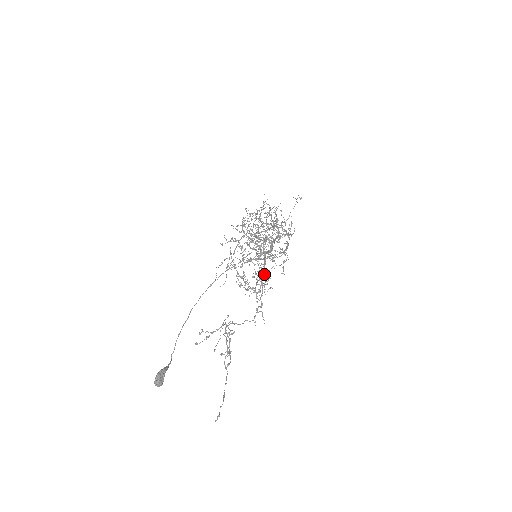
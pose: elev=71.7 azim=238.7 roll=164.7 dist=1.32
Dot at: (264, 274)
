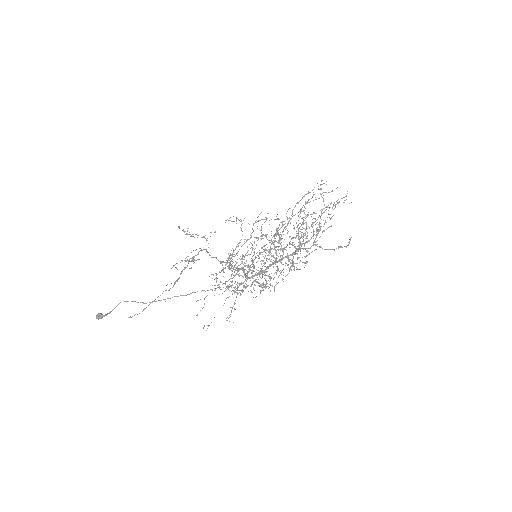
Dot at: (251, 261)
